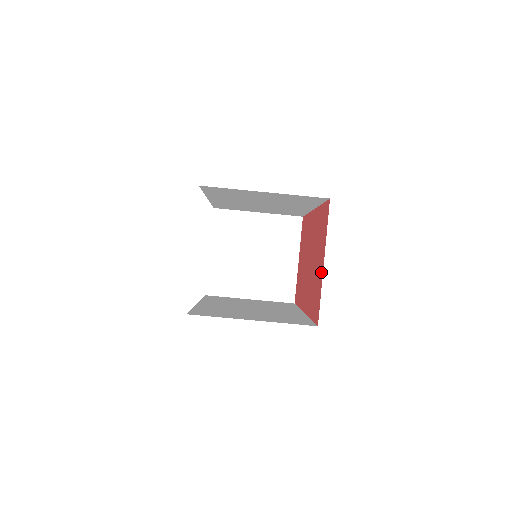
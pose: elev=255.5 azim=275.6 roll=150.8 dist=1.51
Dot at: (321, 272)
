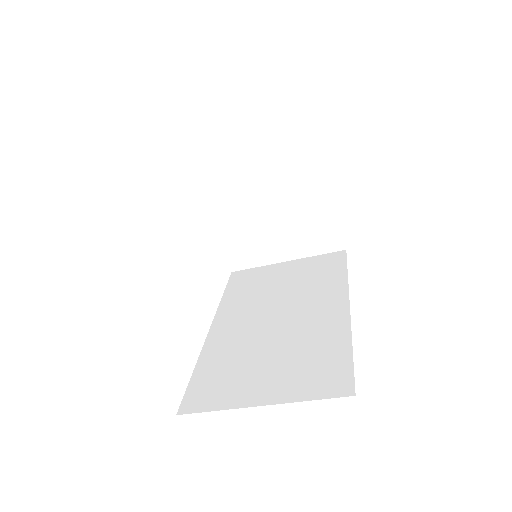
Dot at: occluded
